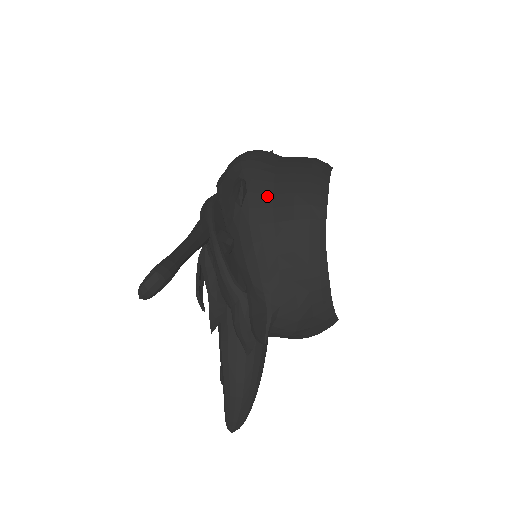
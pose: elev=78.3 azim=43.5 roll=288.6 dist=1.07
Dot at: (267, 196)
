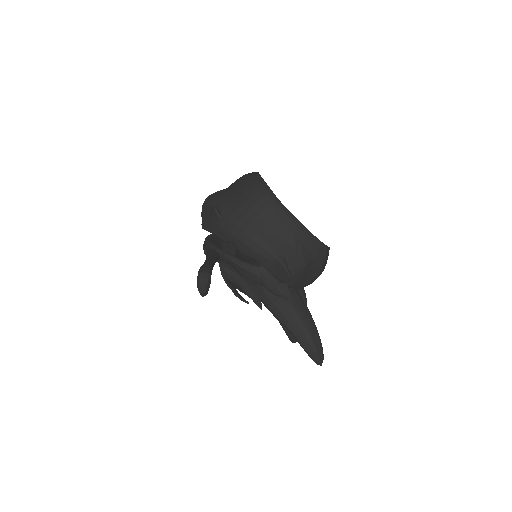
Dot at: (233, 205)
